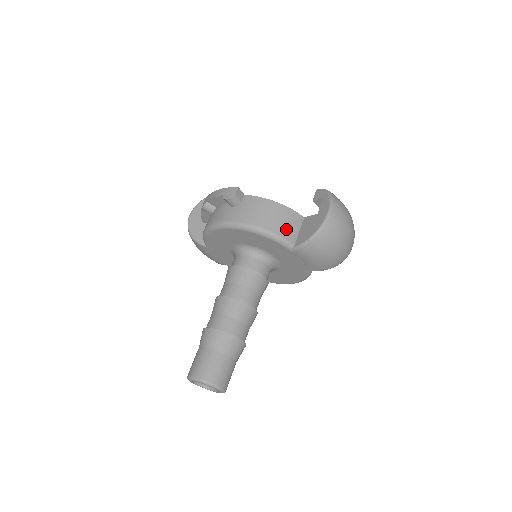
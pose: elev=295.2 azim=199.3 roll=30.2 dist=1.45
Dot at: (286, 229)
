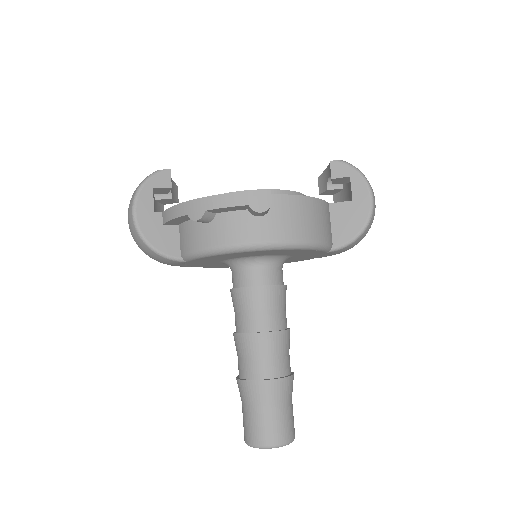
Dot at: (326, 230)
